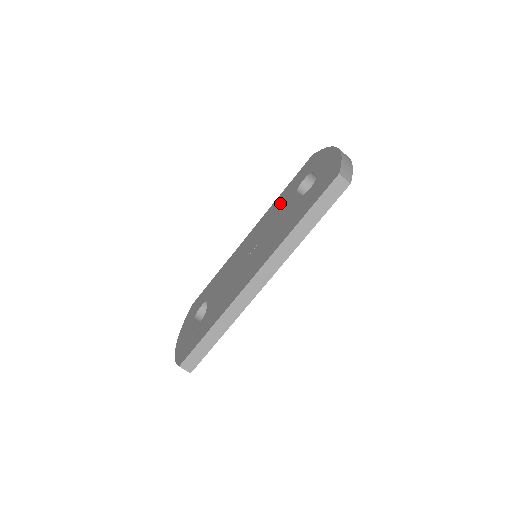
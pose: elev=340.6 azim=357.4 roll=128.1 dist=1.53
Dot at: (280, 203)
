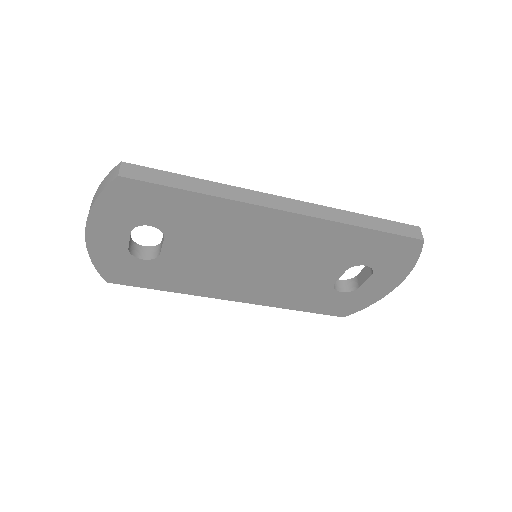
Dot at: occluded
